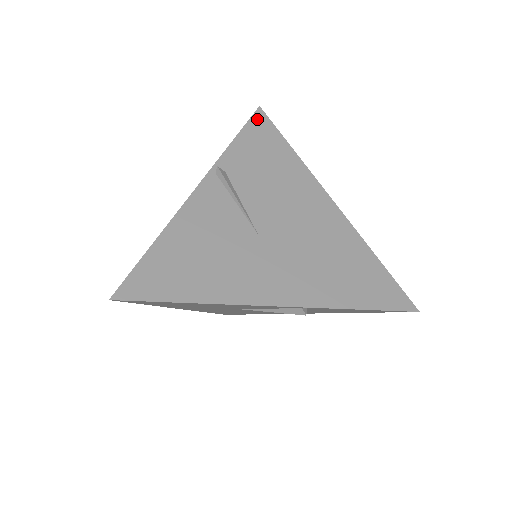
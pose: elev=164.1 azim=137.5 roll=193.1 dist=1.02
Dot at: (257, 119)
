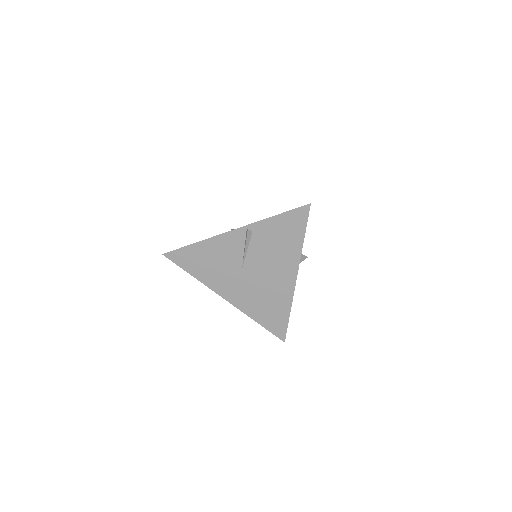
Dot at: occluded
